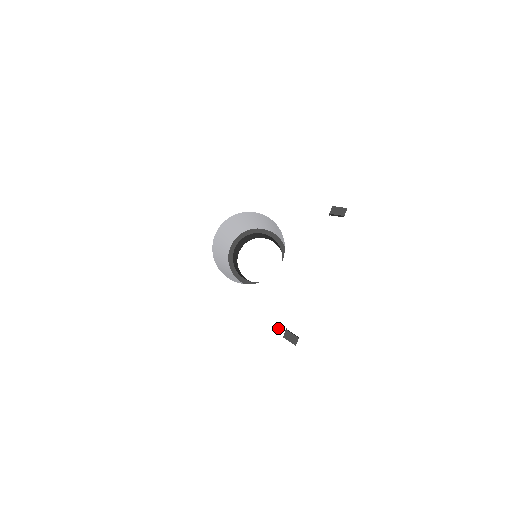
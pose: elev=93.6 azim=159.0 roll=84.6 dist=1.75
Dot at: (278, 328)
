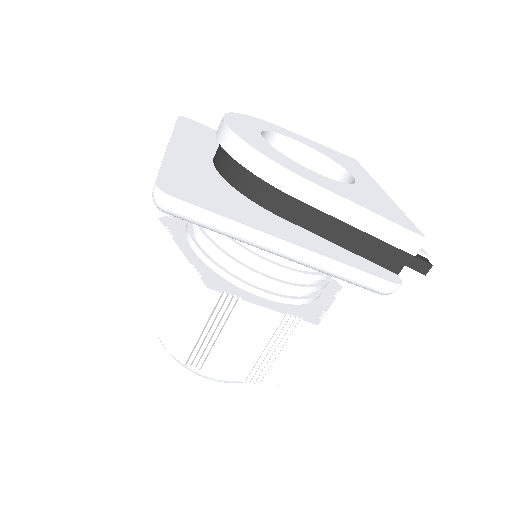
Dot at: (409, 225)
